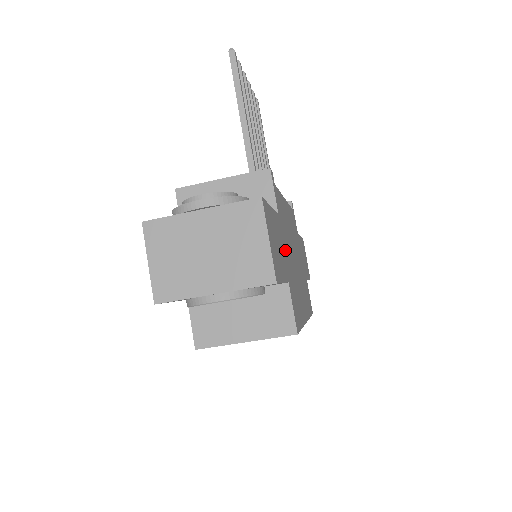
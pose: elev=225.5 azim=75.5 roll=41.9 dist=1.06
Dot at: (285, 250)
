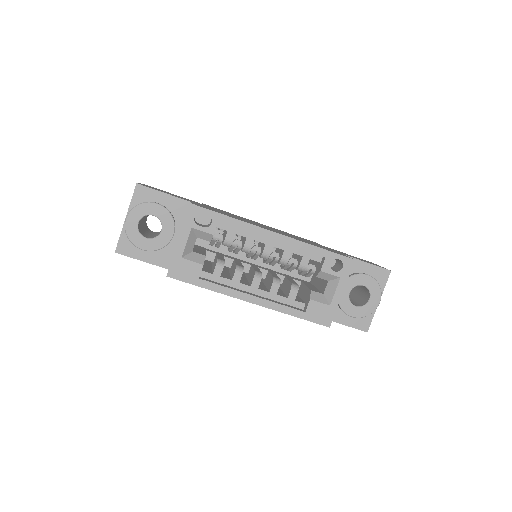
Dot at: (206, 206)
